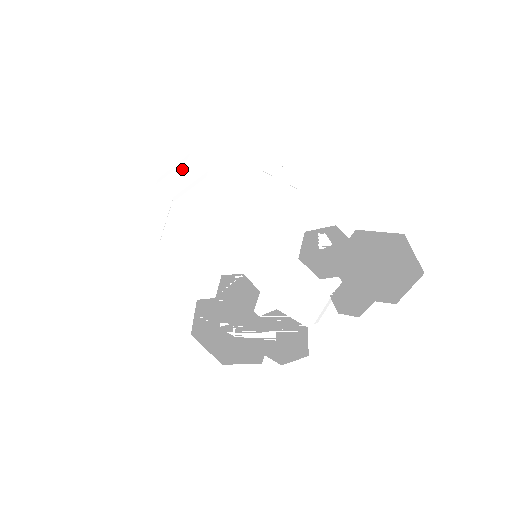
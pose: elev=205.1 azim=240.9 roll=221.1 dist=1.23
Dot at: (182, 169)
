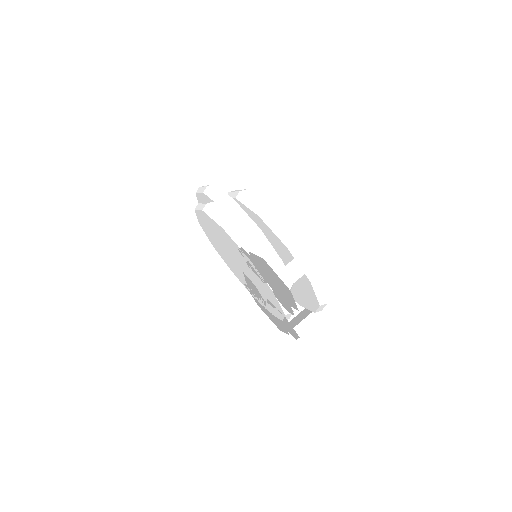
Dot at: (198, 199)
